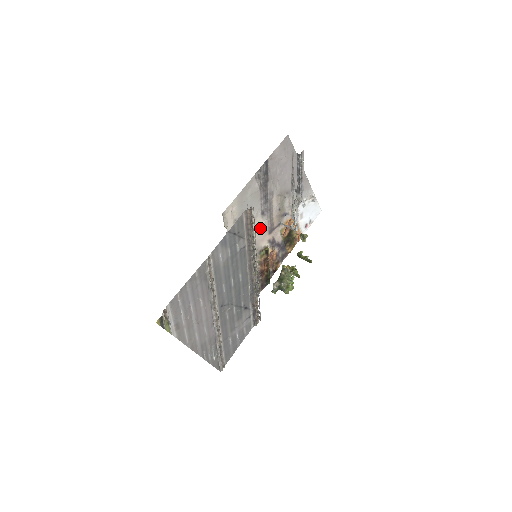
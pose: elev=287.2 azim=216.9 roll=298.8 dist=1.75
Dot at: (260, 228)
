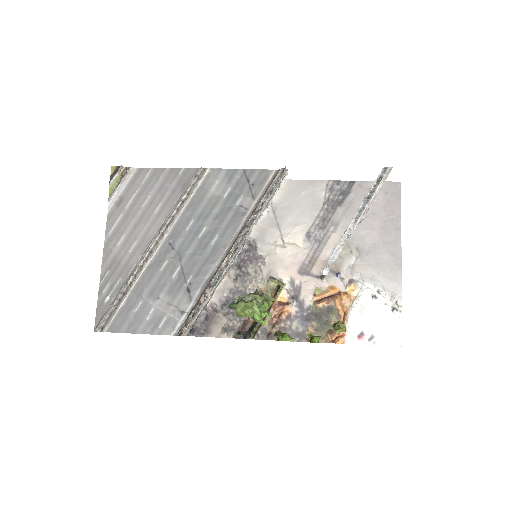
Dot at: (293, 250)
